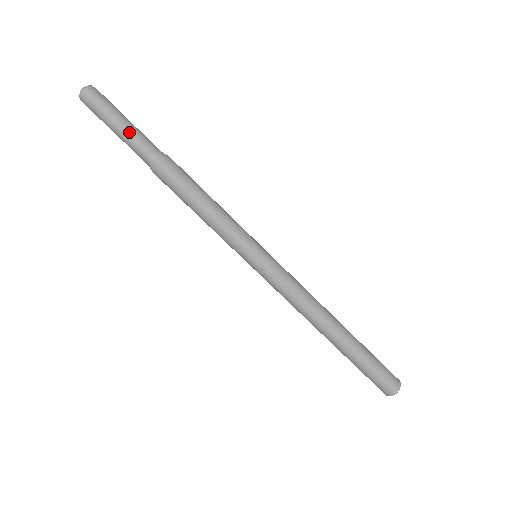
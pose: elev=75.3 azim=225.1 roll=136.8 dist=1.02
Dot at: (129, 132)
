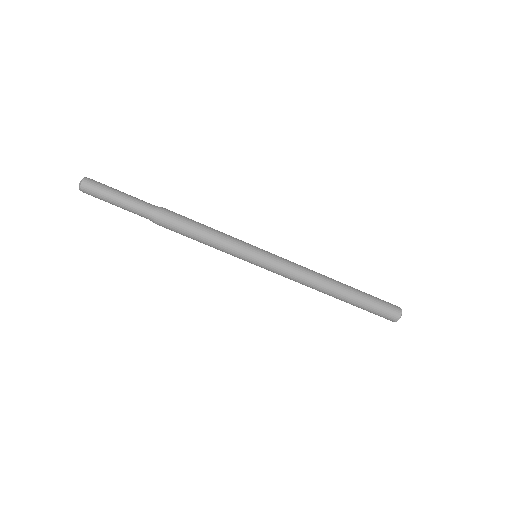
Dot at: (129, 198)
